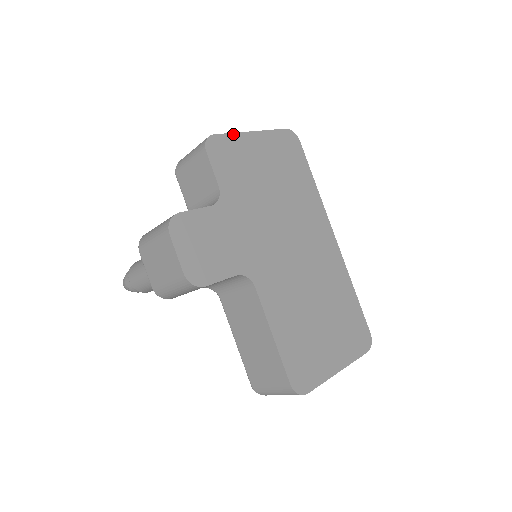
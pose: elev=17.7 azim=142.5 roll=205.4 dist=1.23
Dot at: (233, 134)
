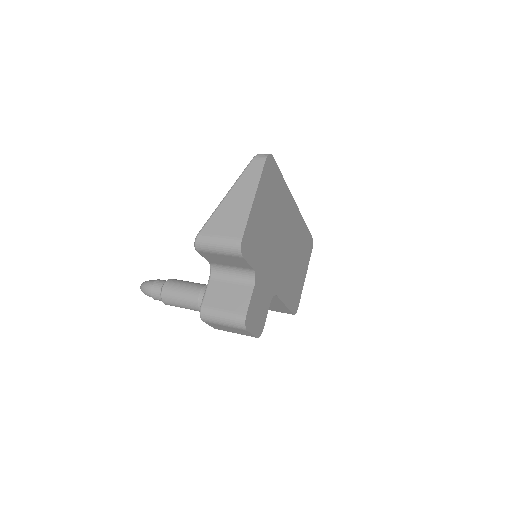
Dot at: (248, 220)
